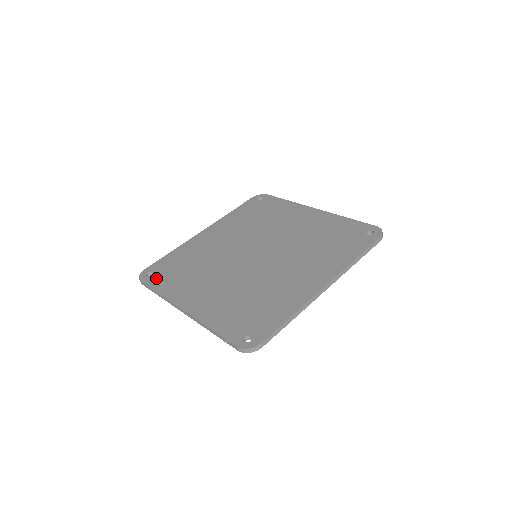
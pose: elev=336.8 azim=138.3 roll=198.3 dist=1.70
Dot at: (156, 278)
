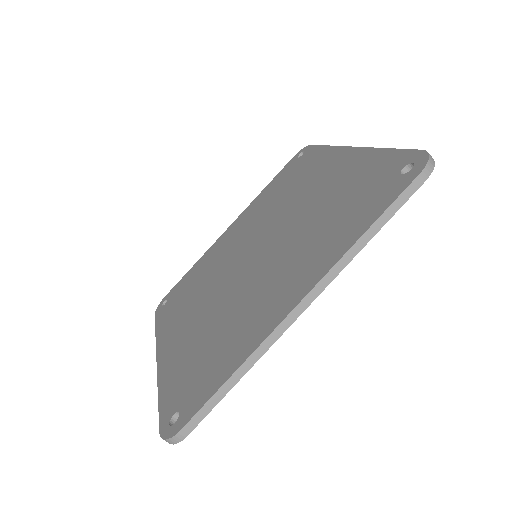
Dot at: (165, 309)
